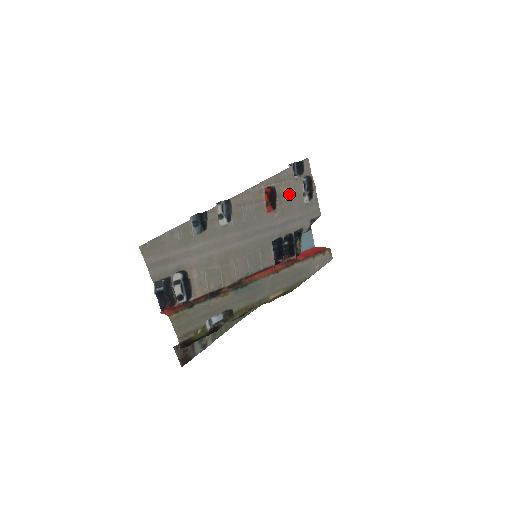
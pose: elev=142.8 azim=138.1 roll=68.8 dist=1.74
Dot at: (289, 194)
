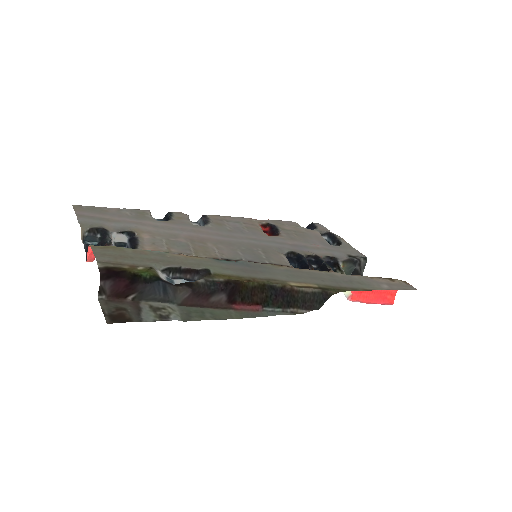
Dot at: (299, 232)
